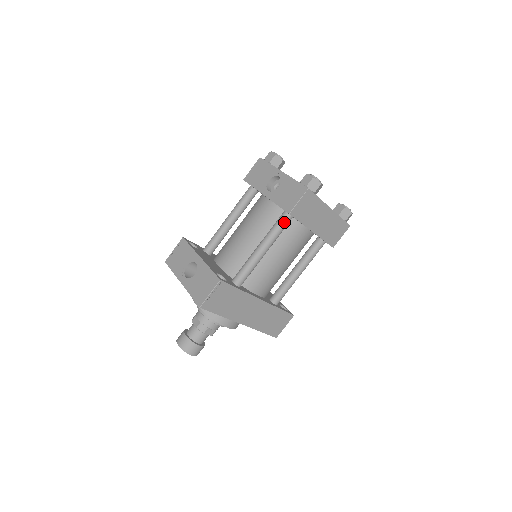
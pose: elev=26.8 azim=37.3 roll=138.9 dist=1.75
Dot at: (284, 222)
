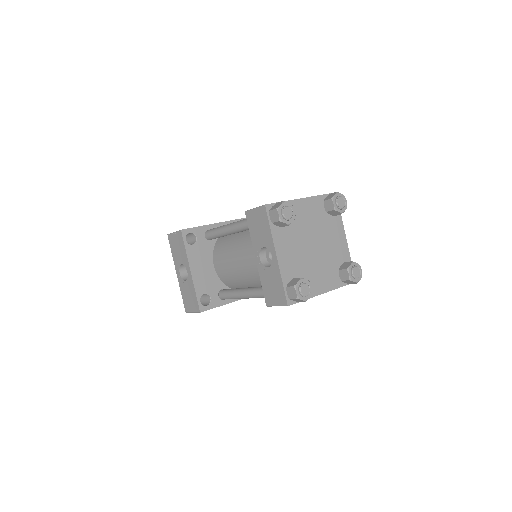
Dot at: occluded
